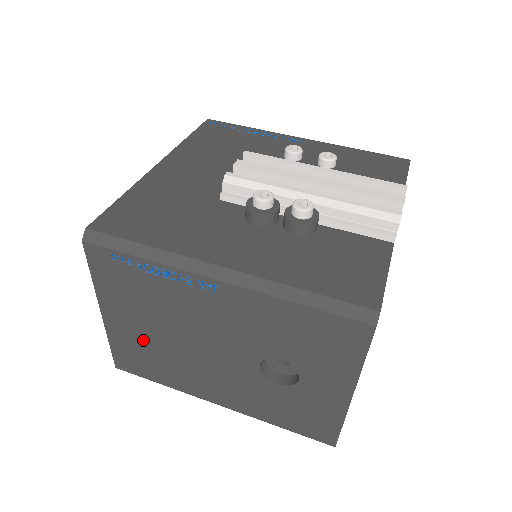
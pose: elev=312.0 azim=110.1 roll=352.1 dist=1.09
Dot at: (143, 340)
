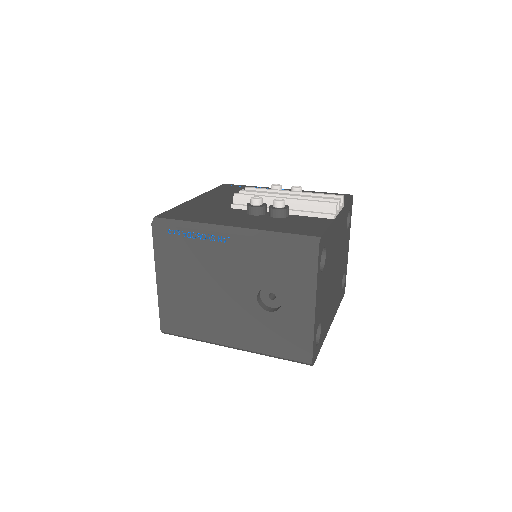
Dot at: (182, 297)
